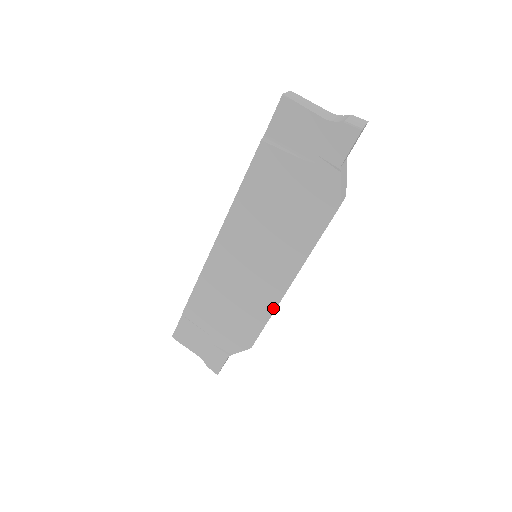
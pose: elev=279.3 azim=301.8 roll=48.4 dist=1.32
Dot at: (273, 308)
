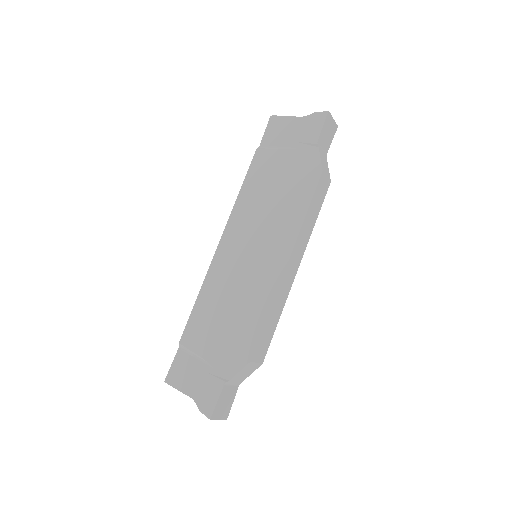
Dot at: (272, 297)
